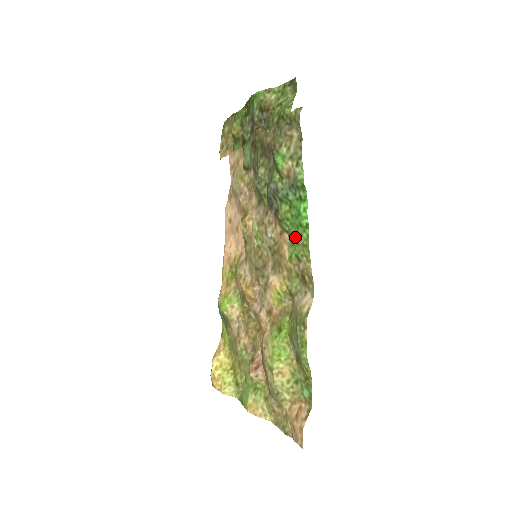
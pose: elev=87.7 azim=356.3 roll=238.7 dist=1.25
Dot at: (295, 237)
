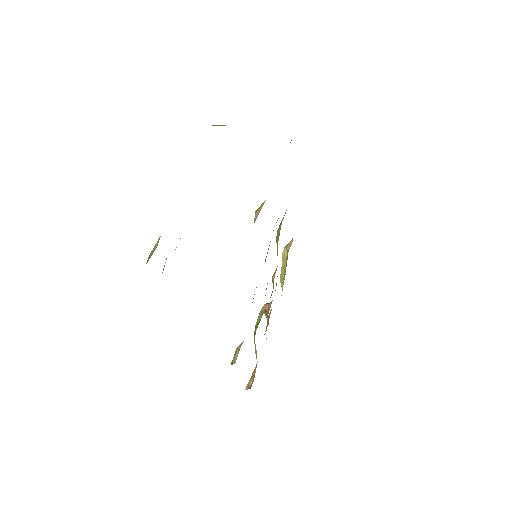
Dot at: occluded
